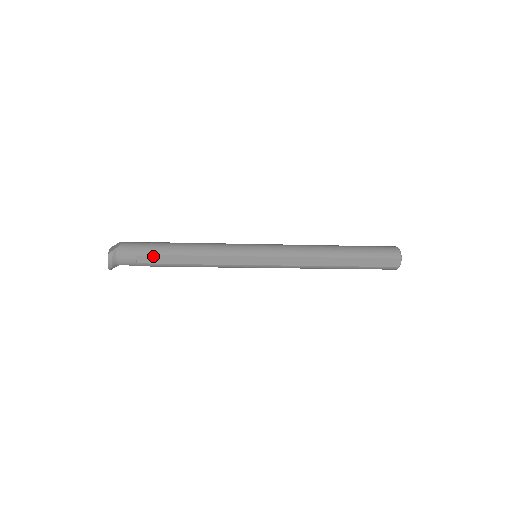
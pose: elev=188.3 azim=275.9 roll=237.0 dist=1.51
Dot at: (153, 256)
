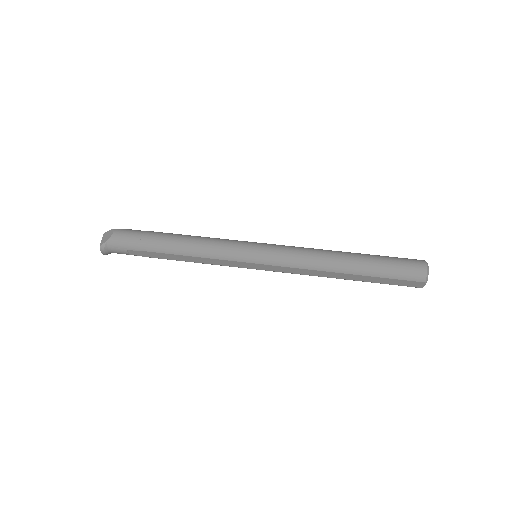
Dot at: (144, 252)
